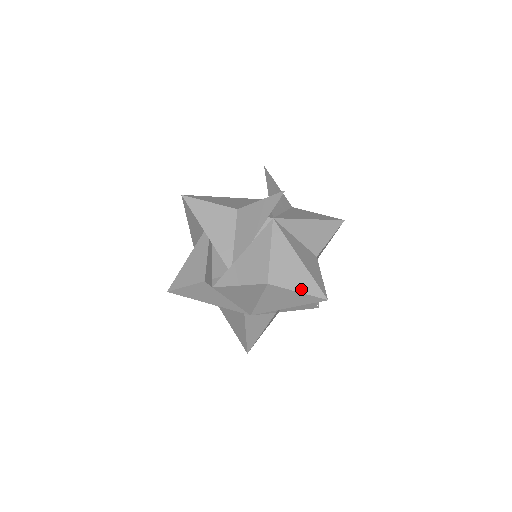
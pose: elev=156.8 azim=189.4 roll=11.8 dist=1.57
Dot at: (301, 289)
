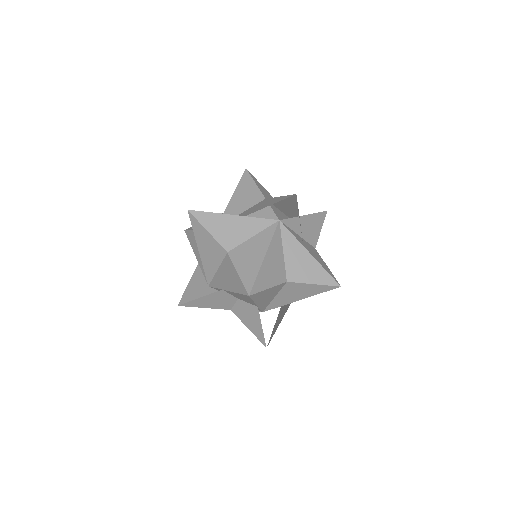
Dot at: (242, 273)
